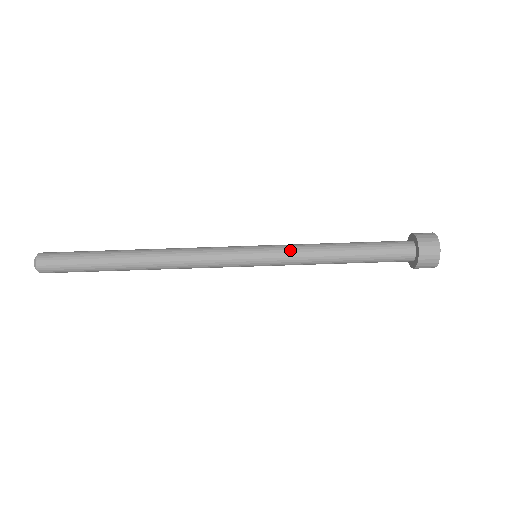
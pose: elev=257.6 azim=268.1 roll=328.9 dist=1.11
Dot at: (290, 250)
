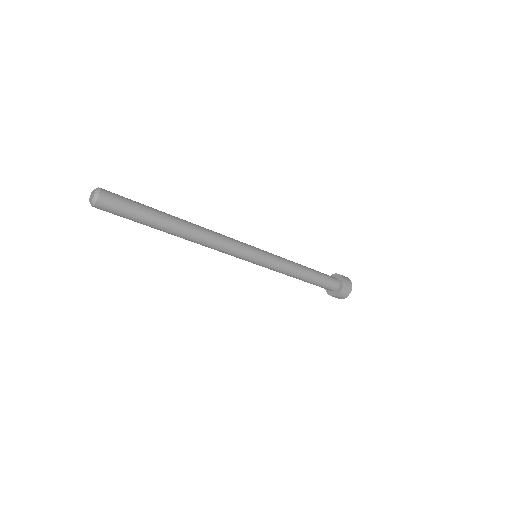
Dot at: (280, 264)
